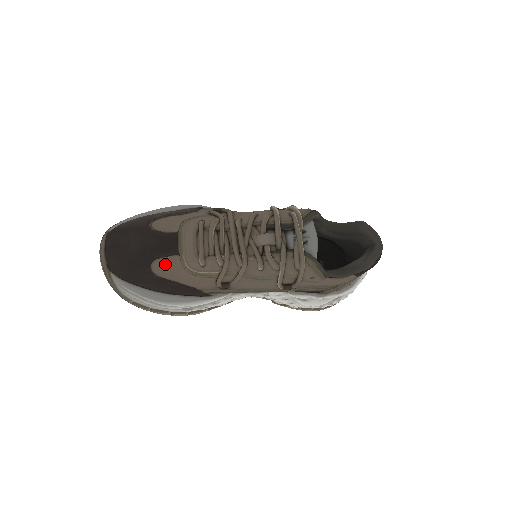
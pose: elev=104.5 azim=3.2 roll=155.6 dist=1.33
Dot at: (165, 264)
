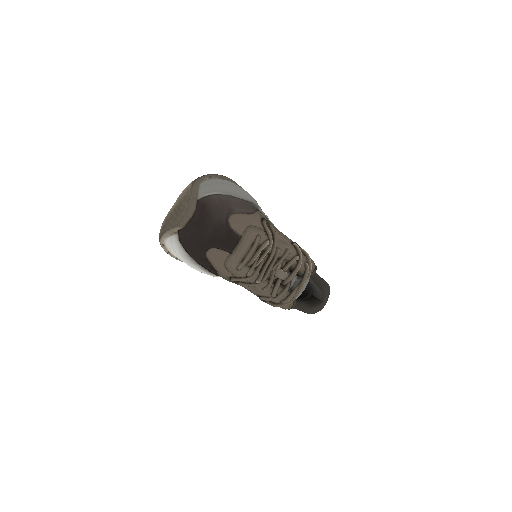
Dot at: (217, 253)
